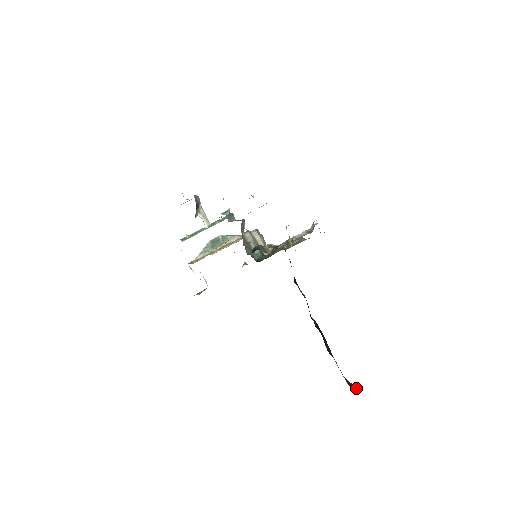
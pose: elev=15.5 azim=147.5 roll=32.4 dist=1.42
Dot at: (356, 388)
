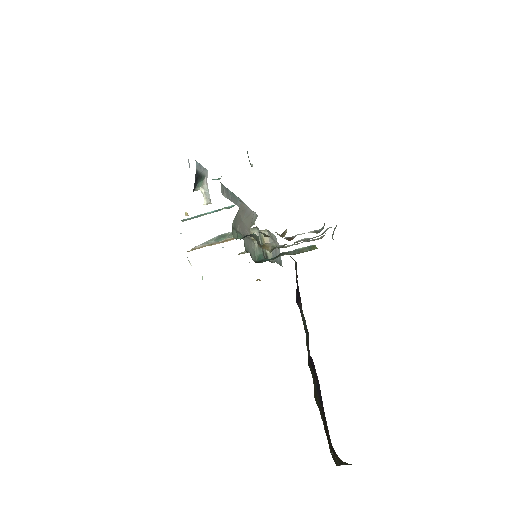
Dot at: (341, 463)
